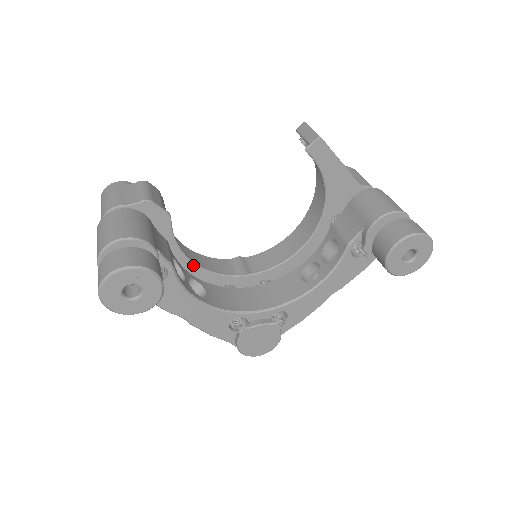
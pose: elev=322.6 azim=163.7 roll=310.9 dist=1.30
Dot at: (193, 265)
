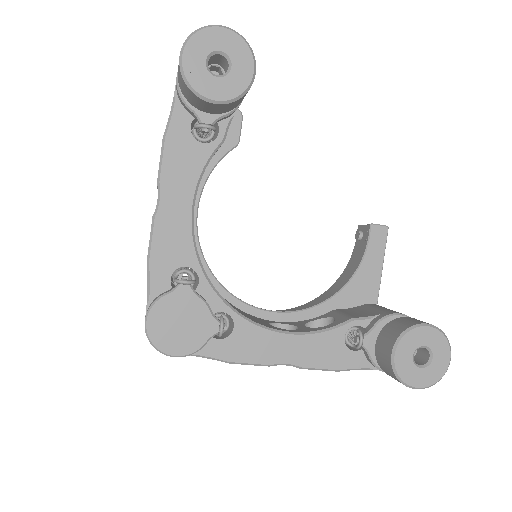
Dot at: (195, 207)
